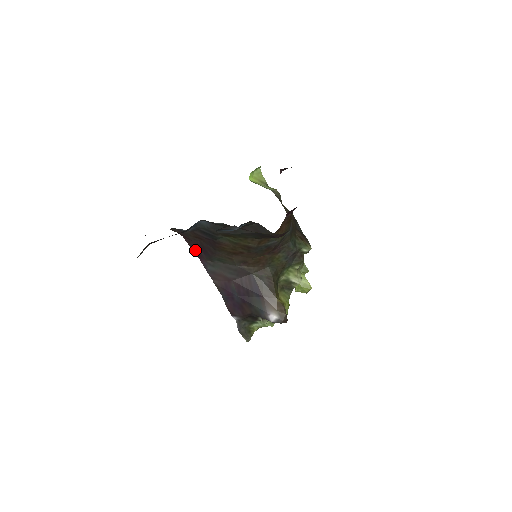
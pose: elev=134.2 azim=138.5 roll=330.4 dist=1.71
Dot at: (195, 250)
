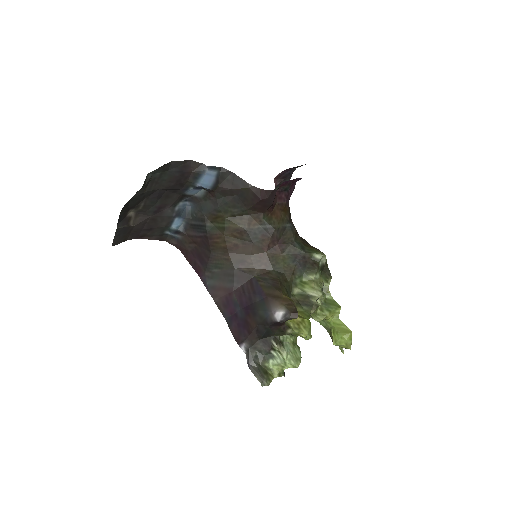
Dot at: (193, 264)
